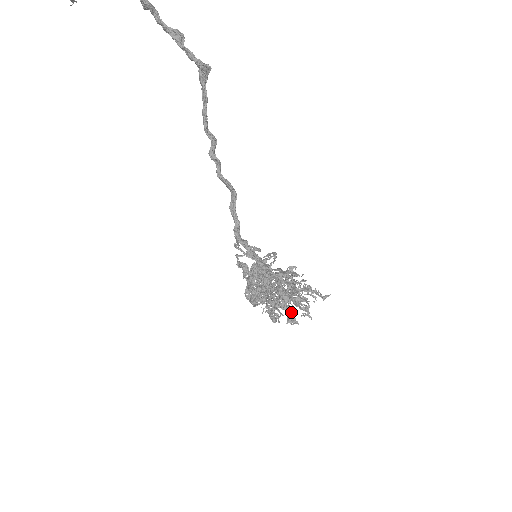
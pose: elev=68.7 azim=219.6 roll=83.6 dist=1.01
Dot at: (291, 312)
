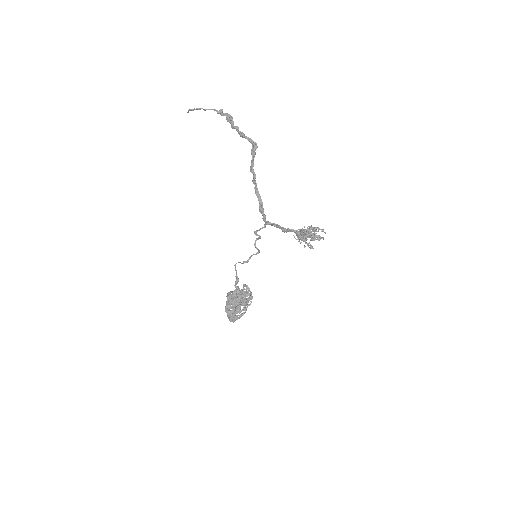
Dot at: (314, 235)
